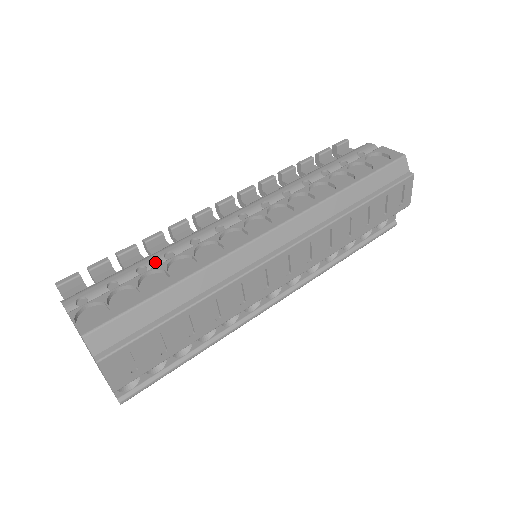
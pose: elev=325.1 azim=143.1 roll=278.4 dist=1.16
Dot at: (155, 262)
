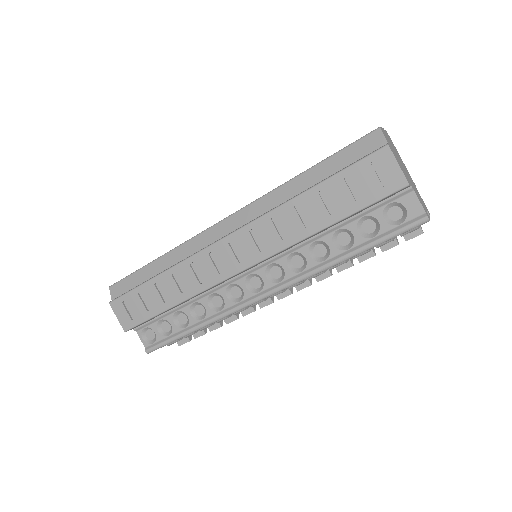
Dot at: occluded
